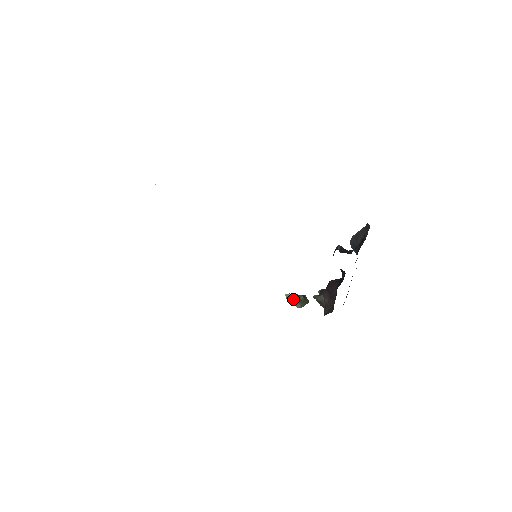
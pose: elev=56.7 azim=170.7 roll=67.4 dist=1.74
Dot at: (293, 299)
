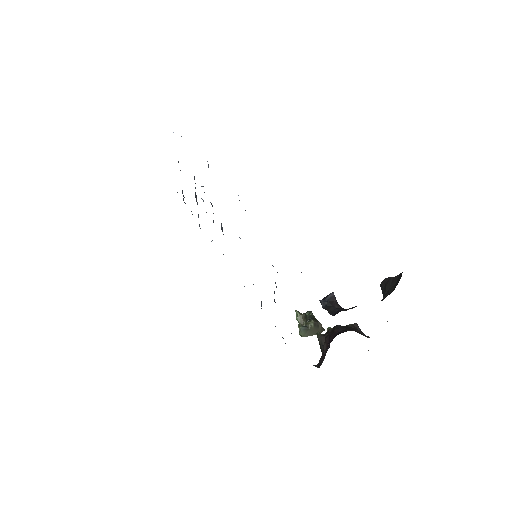
Dot at: (300, 321)
